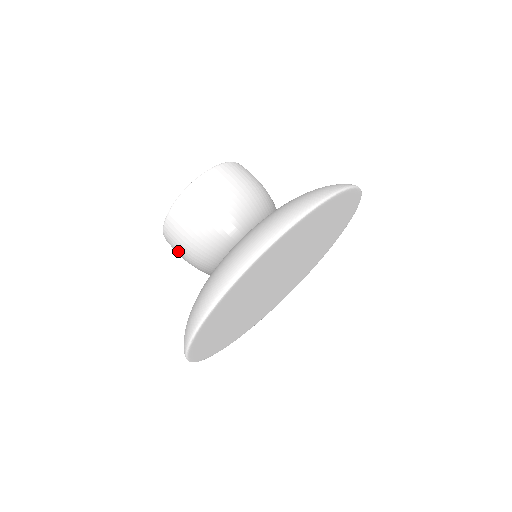
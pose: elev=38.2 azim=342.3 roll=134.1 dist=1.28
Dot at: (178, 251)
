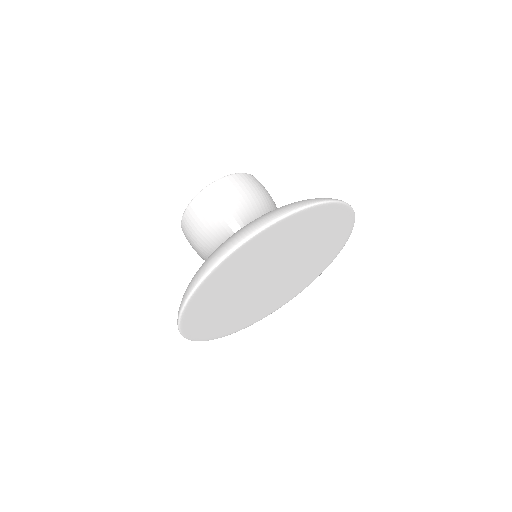
Dot at: (205, 213)
